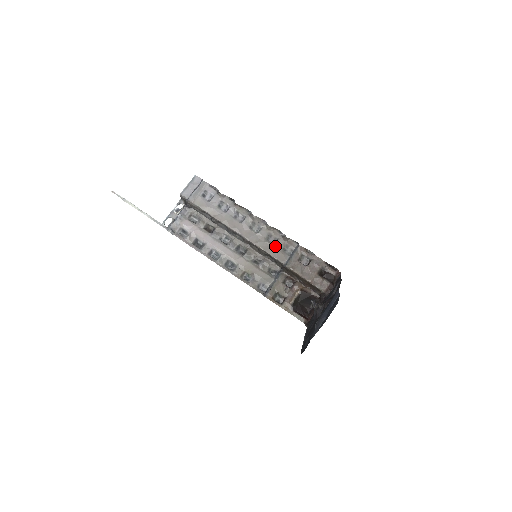
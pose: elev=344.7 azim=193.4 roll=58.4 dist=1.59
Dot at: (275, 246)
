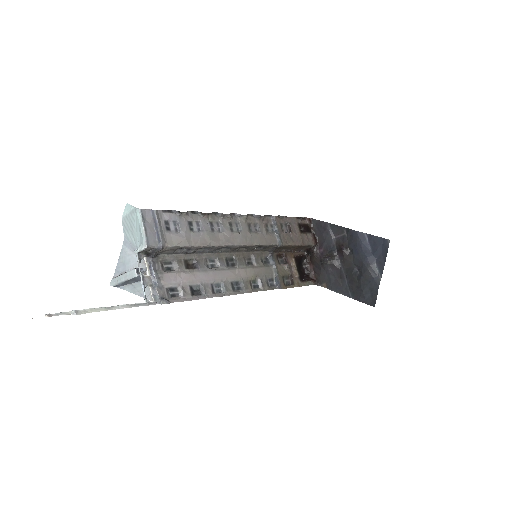
Dot at: (261, 233)
